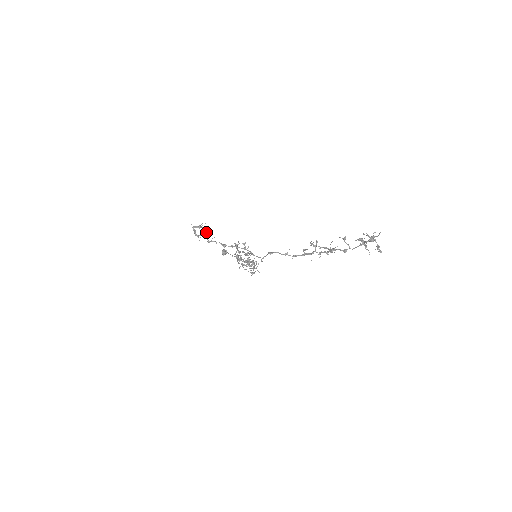
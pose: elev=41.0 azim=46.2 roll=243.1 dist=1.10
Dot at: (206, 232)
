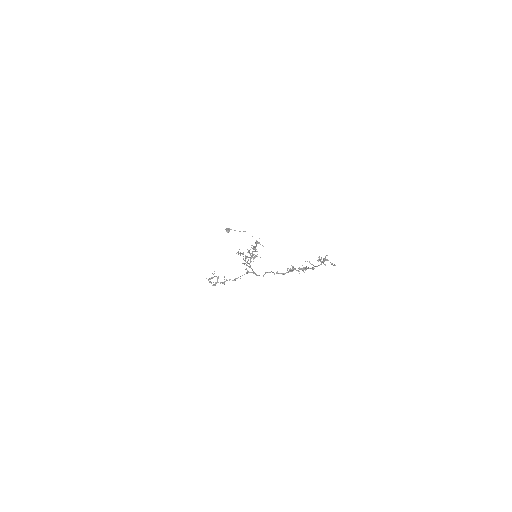
Dot at: (218, 278)
